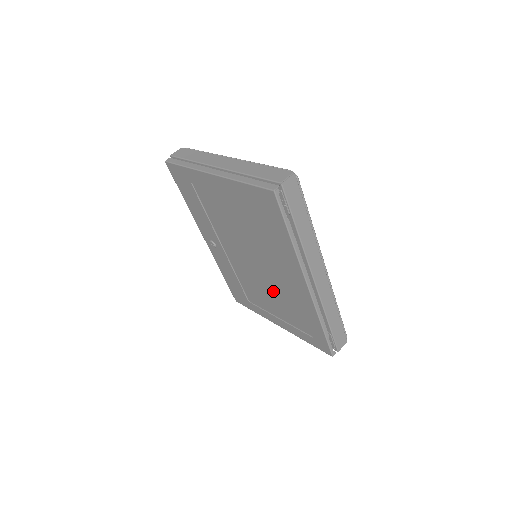
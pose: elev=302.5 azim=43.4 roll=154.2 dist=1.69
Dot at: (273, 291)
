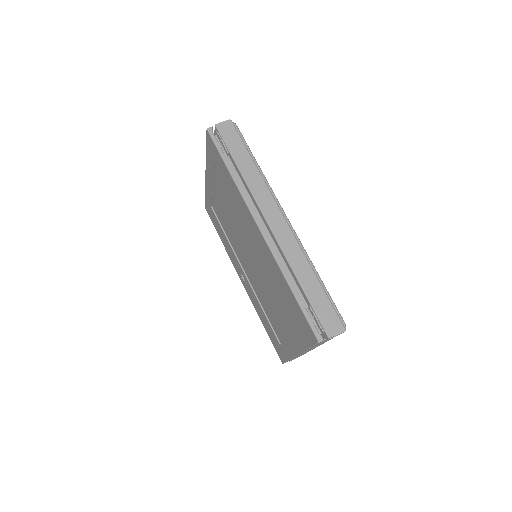
Dot at: (269, 288)
